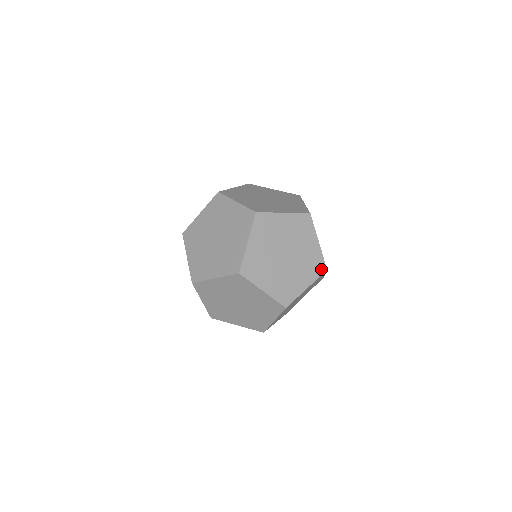
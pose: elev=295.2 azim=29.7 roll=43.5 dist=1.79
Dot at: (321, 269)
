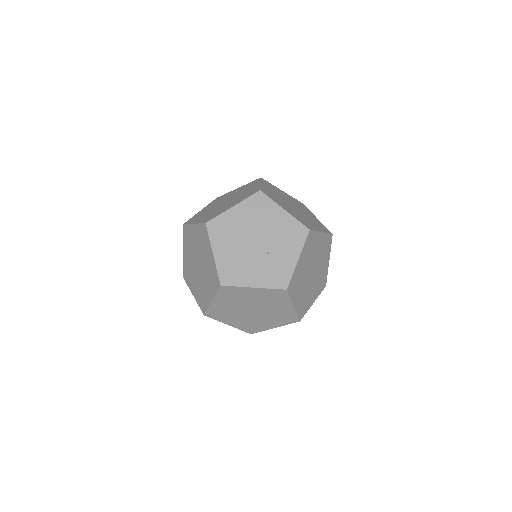
Dot at: (281, 284)
